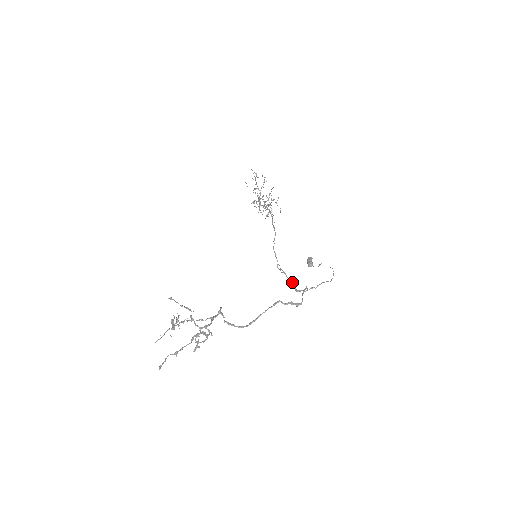
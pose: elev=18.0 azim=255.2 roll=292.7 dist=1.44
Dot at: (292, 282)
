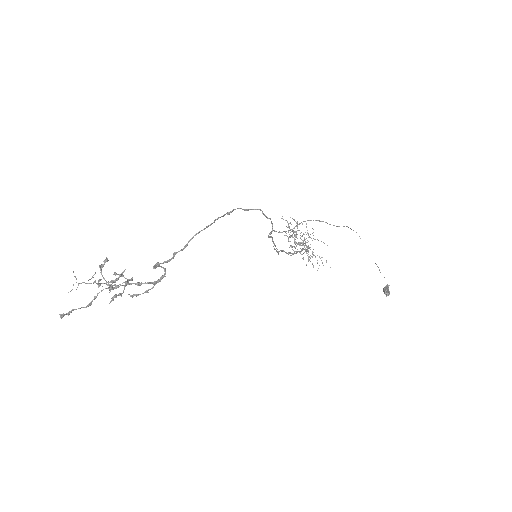
Dot at: occluded
